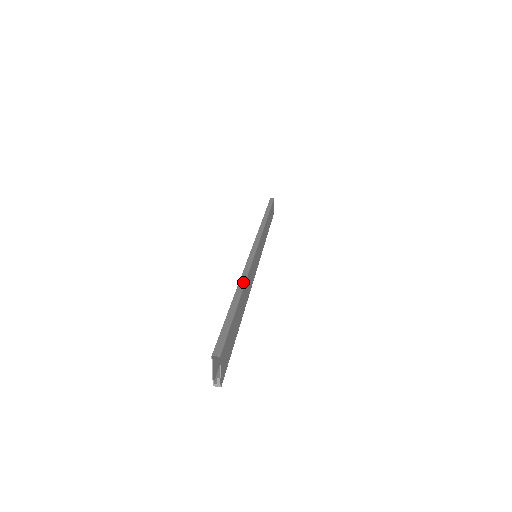
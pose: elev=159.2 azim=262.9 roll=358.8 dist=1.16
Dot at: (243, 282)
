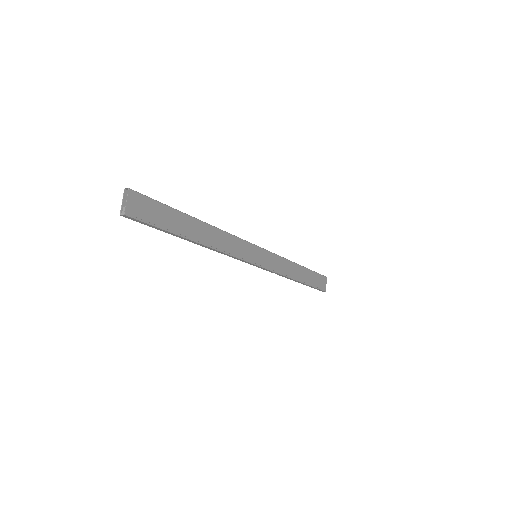
Dot at: (209, 224)
